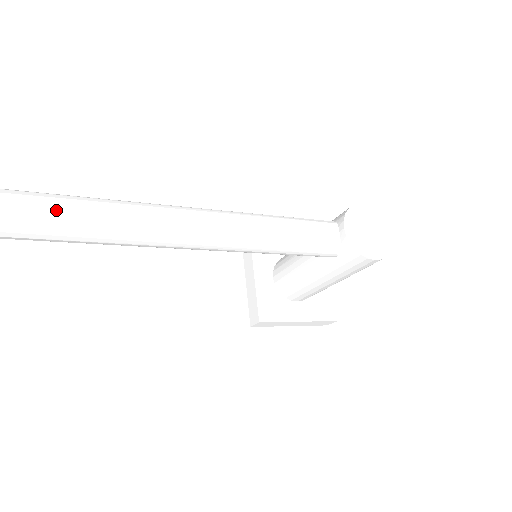
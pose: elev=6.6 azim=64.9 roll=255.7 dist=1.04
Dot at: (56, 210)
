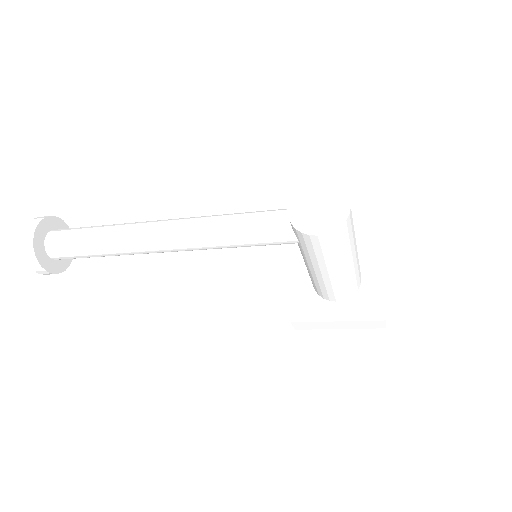
Dot at: (75, 236)
